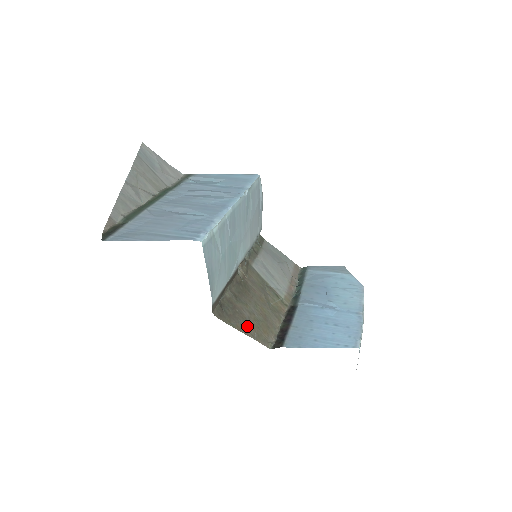
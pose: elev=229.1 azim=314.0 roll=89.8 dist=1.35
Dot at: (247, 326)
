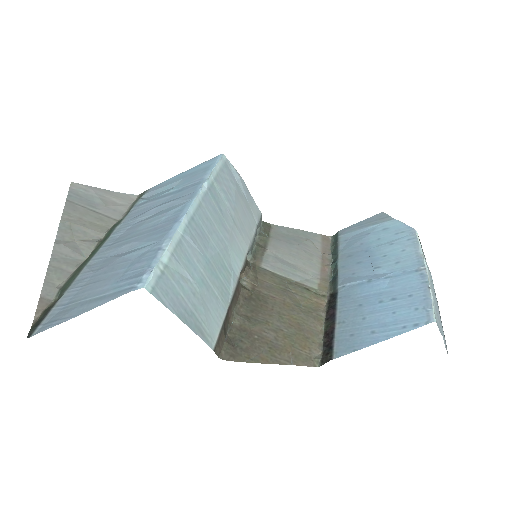
Dot at: (276, 351)
